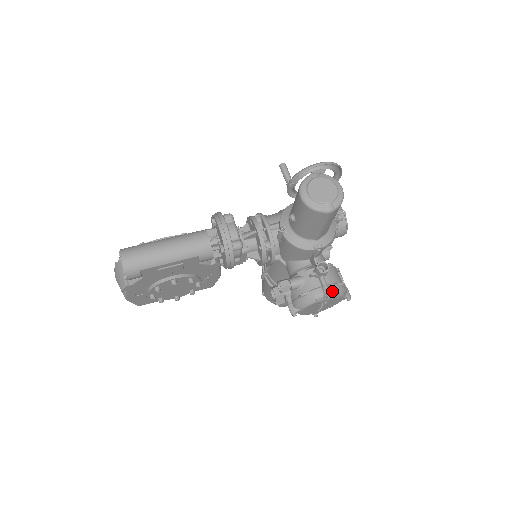
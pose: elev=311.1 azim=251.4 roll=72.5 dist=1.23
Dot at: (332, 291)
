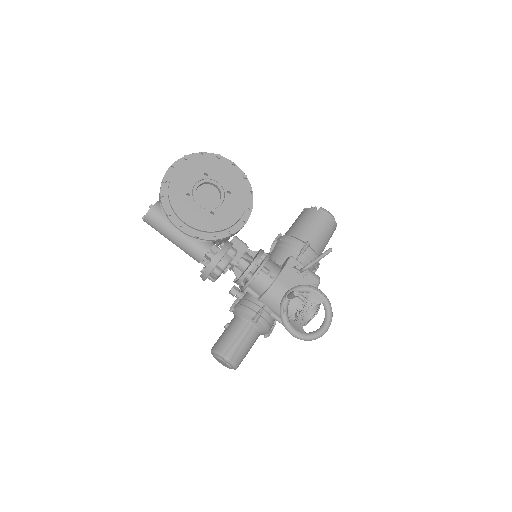
Dot at: occluded
